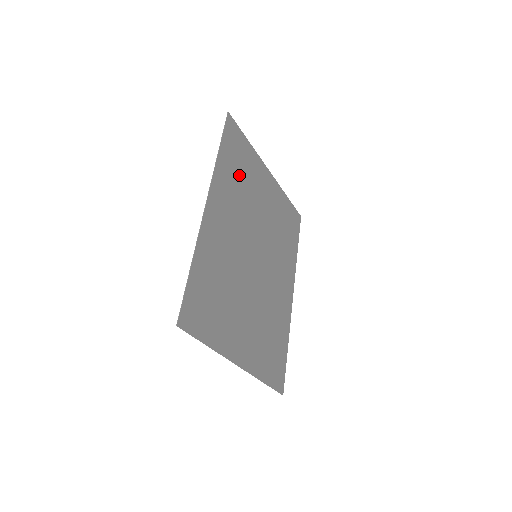
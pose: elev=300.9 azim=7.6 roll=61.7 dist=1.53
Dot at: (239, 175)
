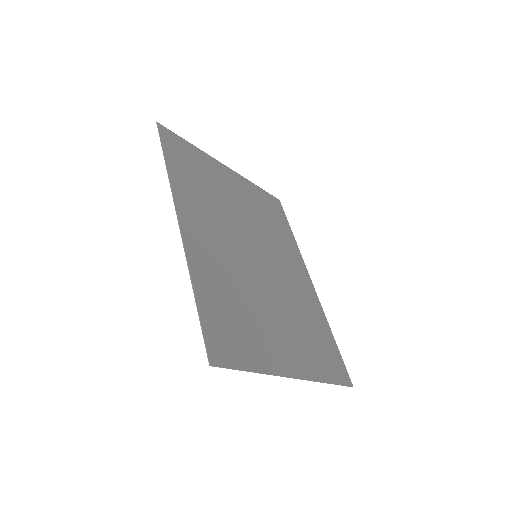
Dot at: (199, 181)
